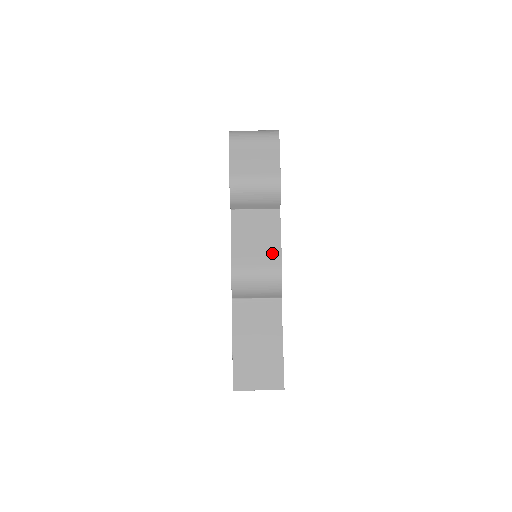
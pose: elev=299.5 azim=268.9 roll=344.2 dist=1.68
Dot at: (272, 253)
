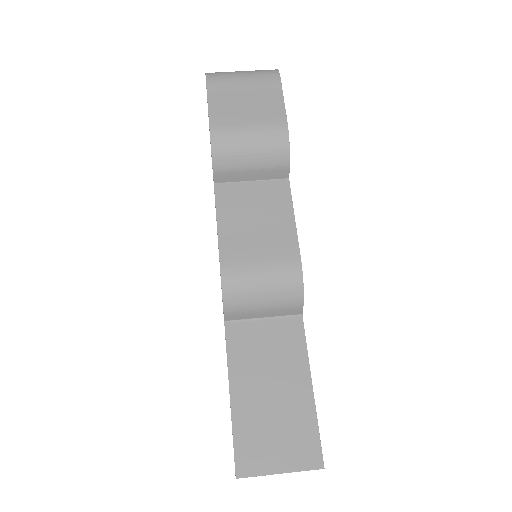
Dot at: (283, 242)
